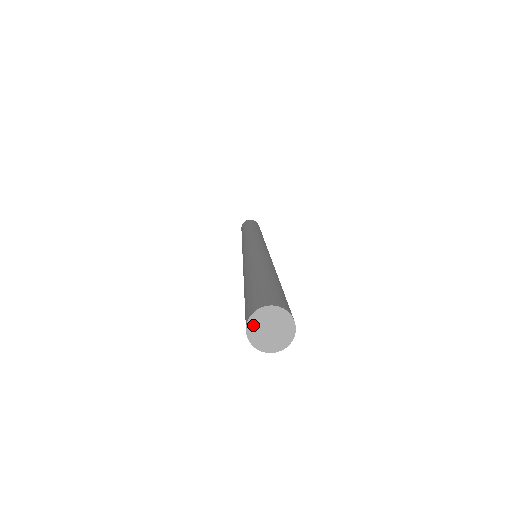
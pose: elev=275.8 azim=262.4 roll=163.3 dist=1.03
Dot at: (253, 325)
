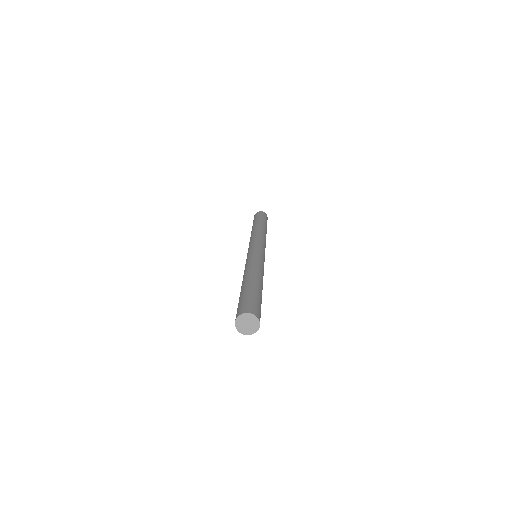
Dot at: (238, 326)
